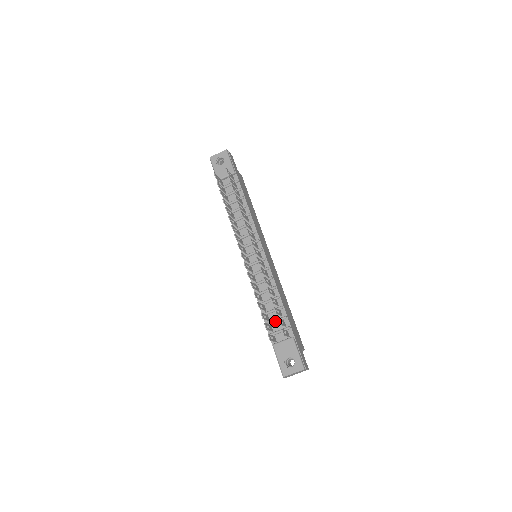
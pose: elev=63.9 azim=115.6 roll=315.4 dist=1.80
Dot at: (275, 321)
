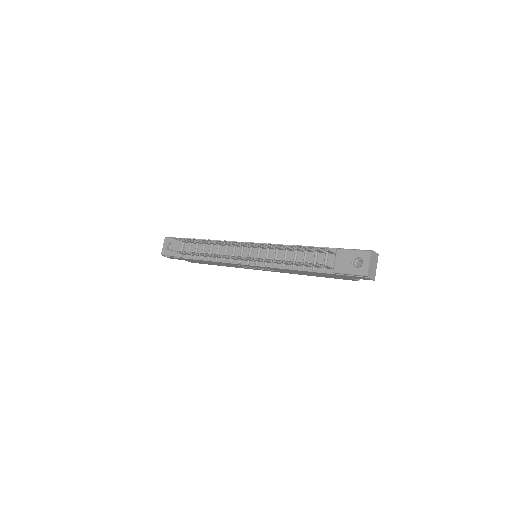
Dot at: (314, 260)
